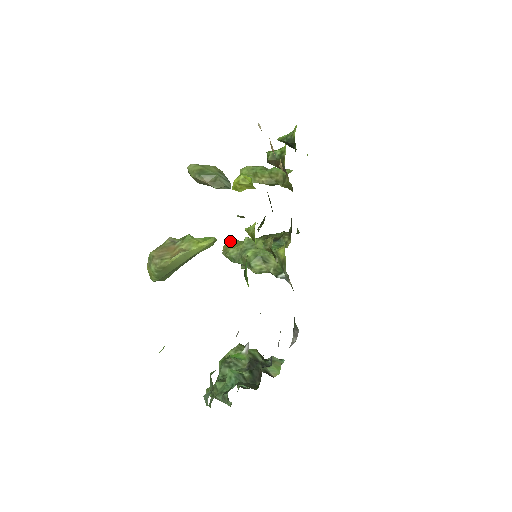
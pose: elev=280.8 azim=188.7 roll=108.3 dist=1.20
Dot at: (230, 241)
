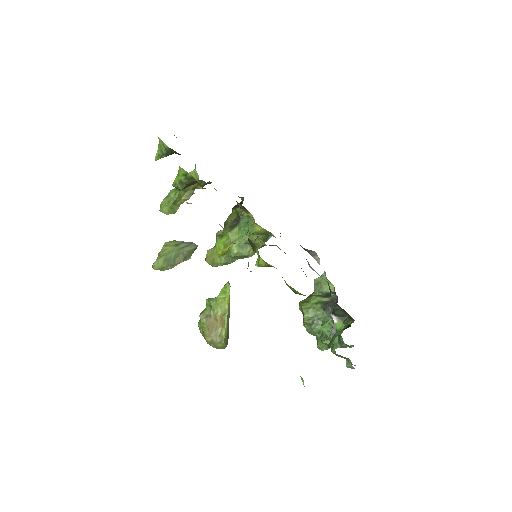
Dot at: (207, 255)
